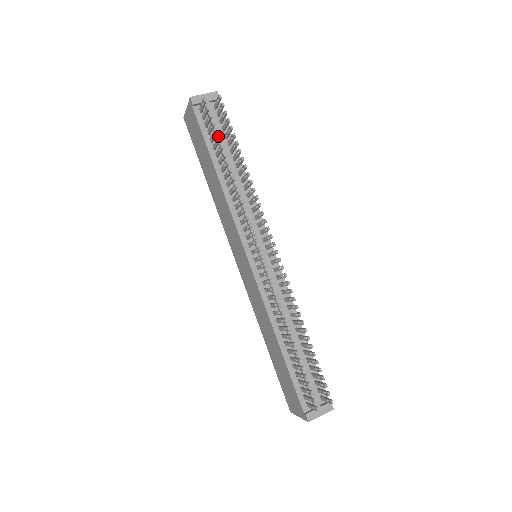
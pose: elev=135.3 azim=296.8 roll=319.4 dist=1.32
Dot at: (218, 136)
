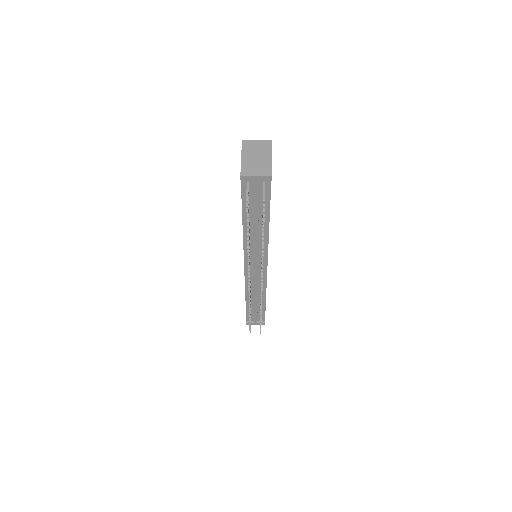
Dot at: (255, 206)
